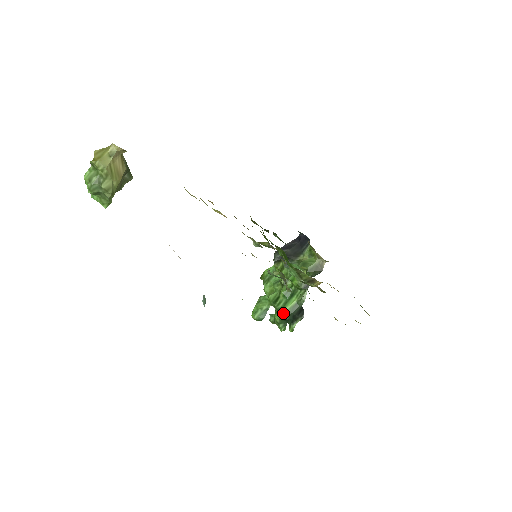
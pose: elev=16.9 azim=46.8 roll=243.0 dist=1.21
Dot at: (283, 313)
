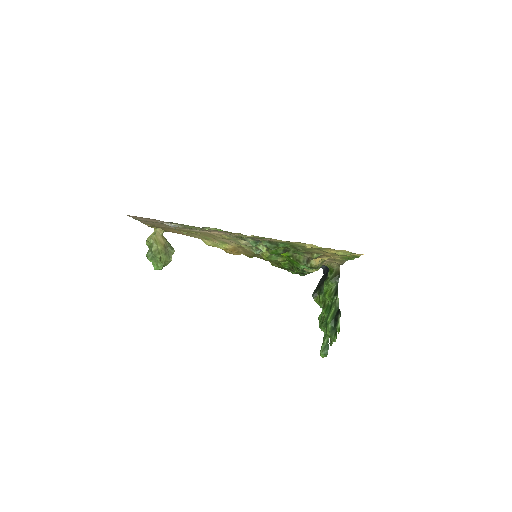
Dot at: (328, 323)
